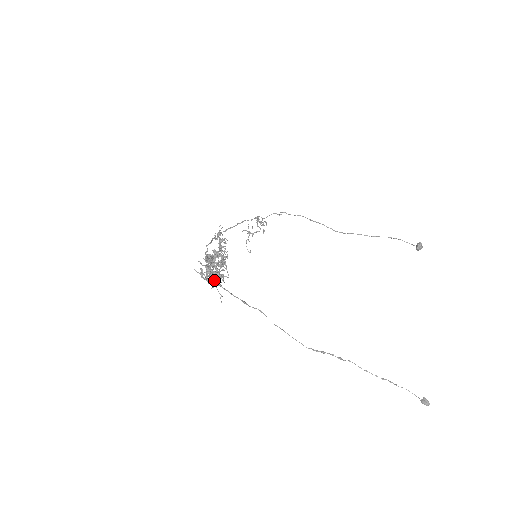
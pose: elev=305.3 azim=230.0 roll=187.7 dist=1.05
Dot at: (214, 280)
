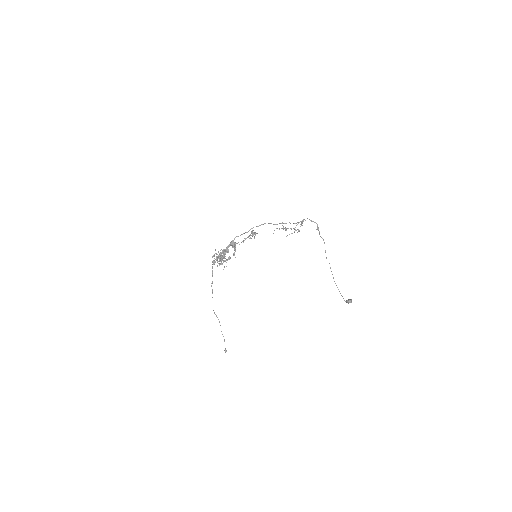
Dot at: (214, 264)
